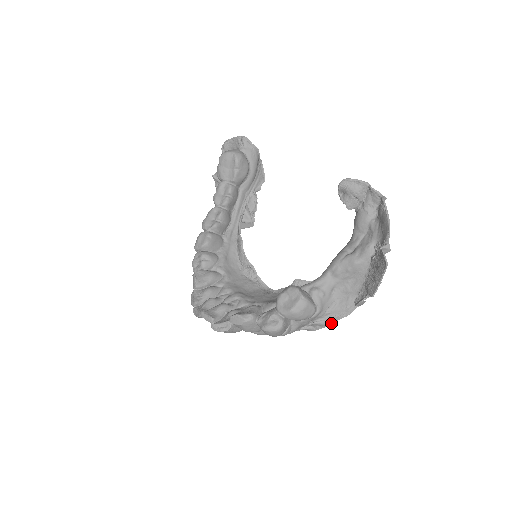
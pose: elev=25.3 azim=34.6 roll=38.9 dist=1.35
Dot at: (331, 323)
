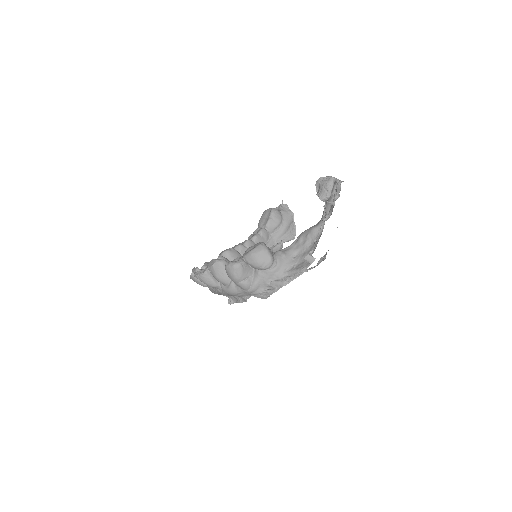
Dot at: (286, 283)
